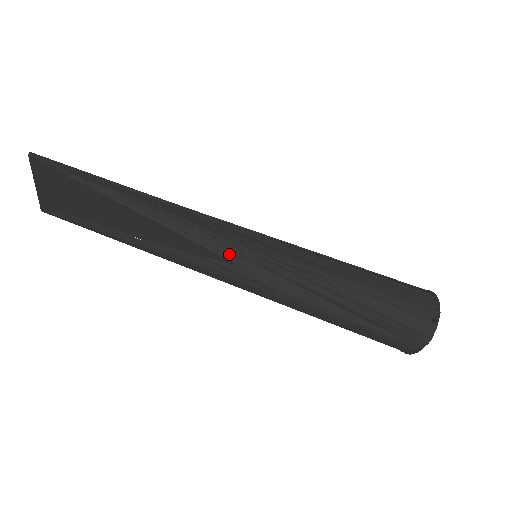
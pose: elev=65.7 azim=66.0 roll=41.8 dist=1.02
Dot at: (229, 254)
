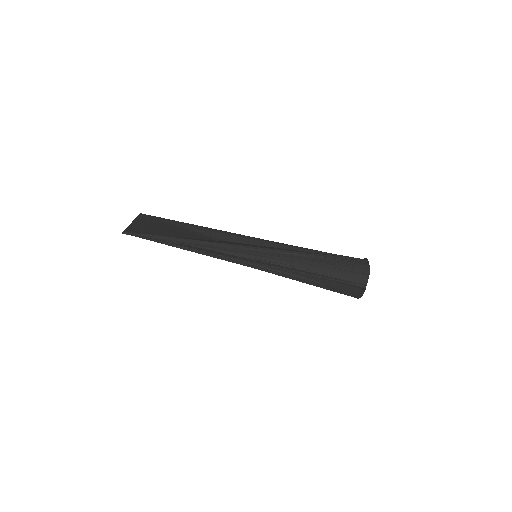
Dot at: (238, 263)
